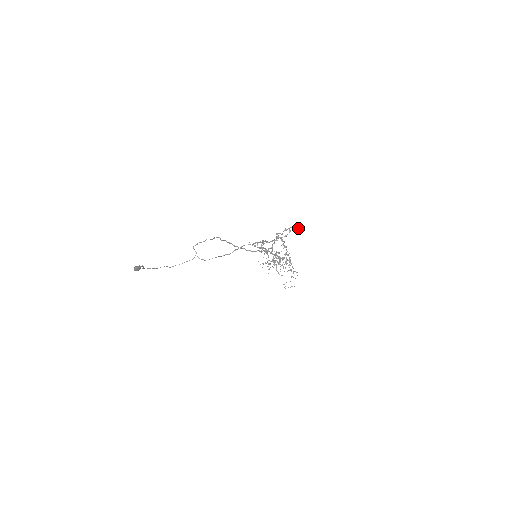
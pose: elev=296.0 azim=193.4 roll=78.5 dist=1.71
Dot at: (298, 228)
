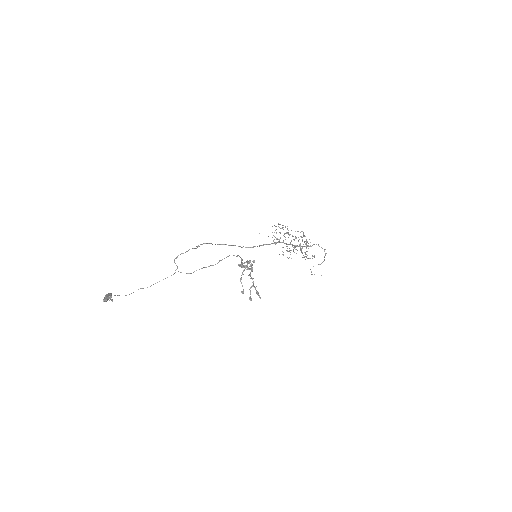
Dot at: (250, 269)
